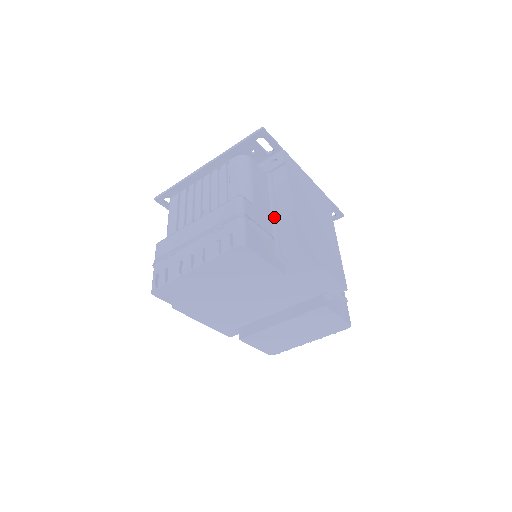
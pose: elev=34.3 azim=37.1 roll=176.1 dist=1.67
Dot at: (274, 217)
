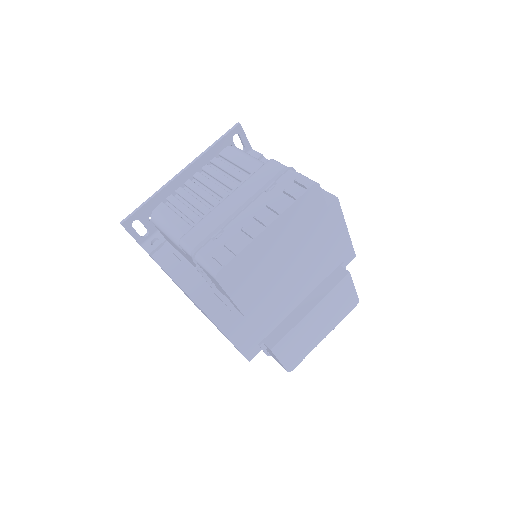
Dot at: occluded
